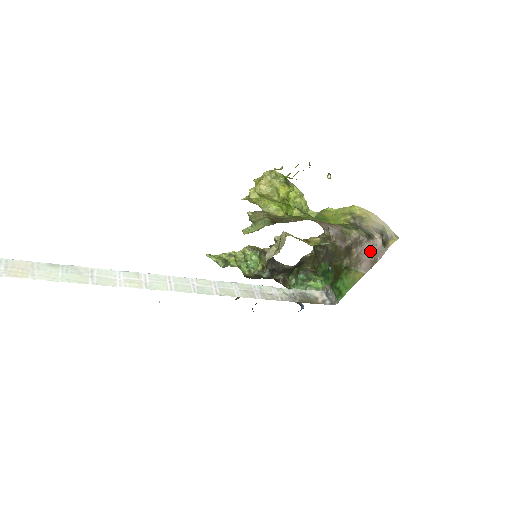
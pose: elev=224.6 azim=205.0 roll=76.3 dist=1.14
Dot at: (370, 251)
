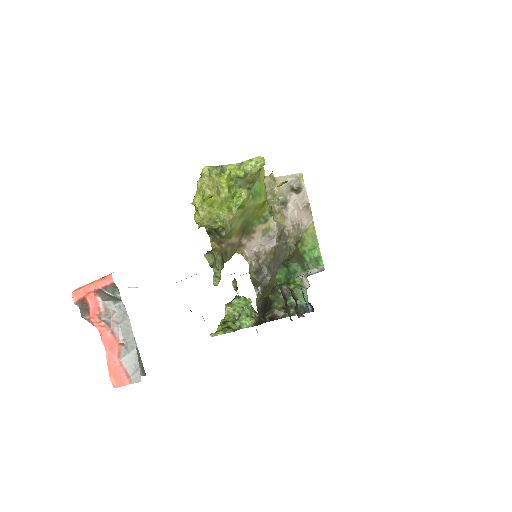
Dot at: (296, 210)
